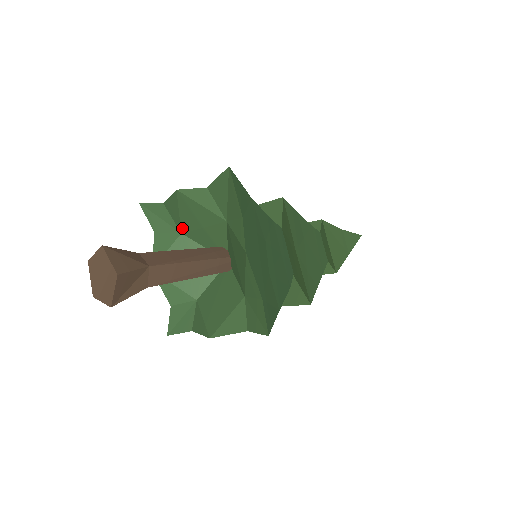
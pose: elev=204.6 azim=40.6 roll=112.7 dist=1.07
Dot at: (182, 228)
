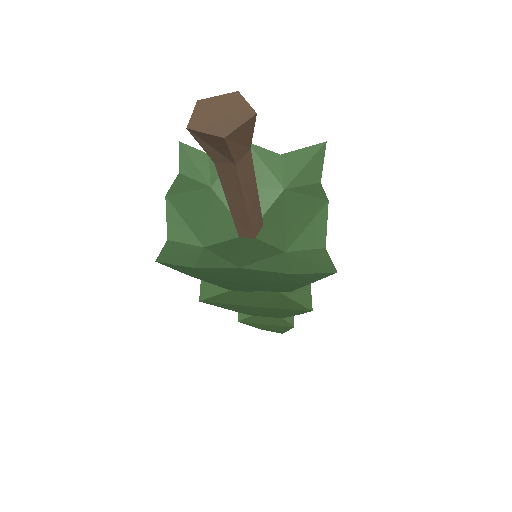
Dot at: (217, 182)
